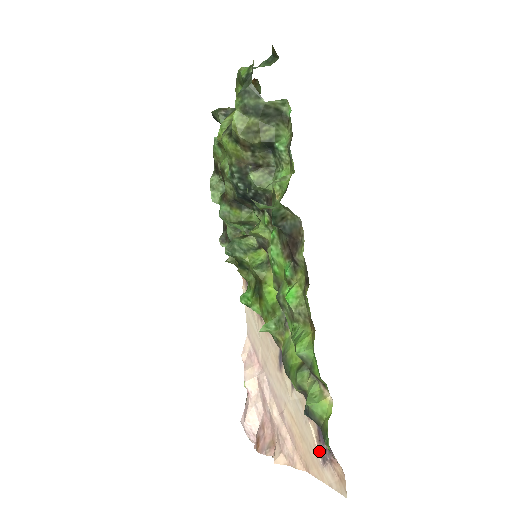
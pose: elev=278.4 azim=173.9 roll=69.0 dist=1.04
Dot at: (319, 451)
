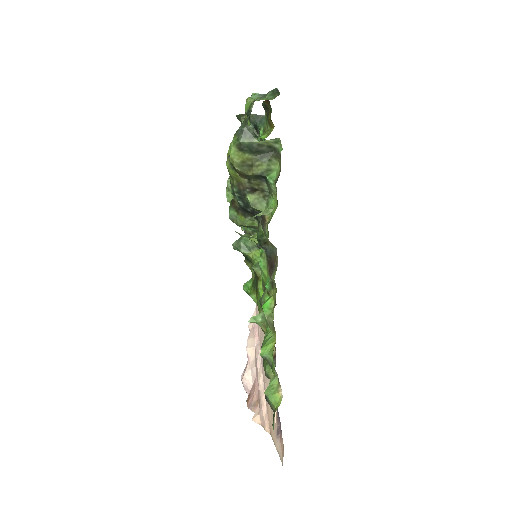
Dot at: (276, 425)
